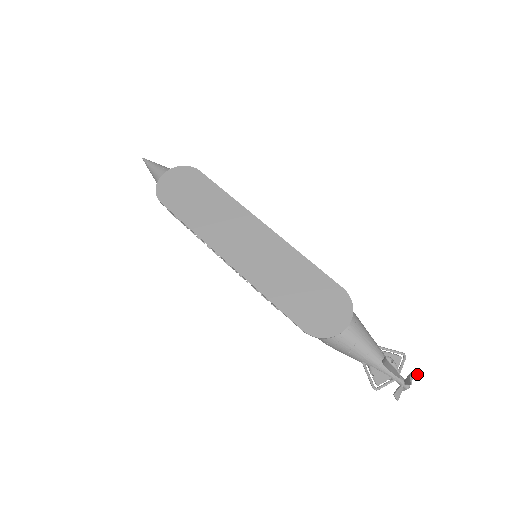
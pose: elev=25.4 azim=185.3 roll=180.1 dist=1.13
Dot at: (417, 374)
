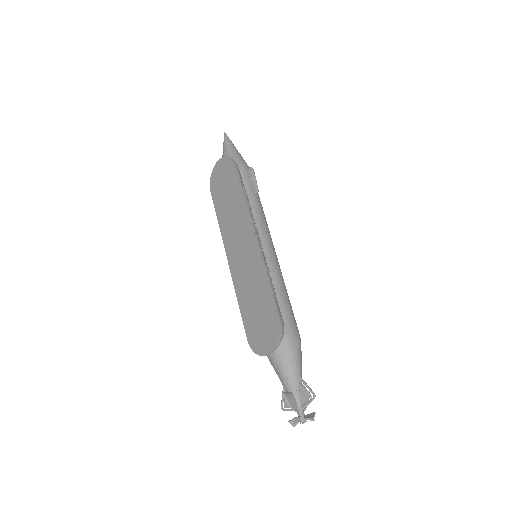
Dot at: (311, 417)
